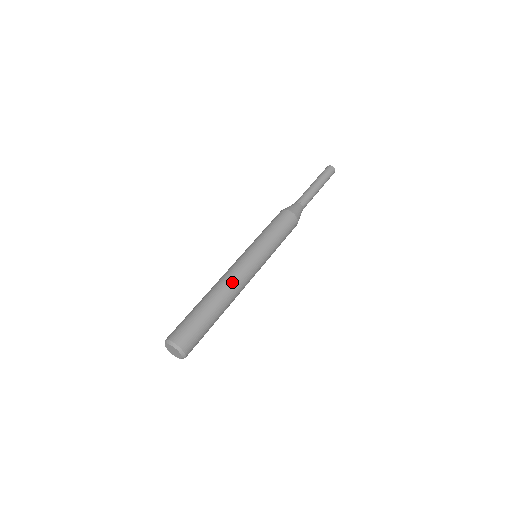
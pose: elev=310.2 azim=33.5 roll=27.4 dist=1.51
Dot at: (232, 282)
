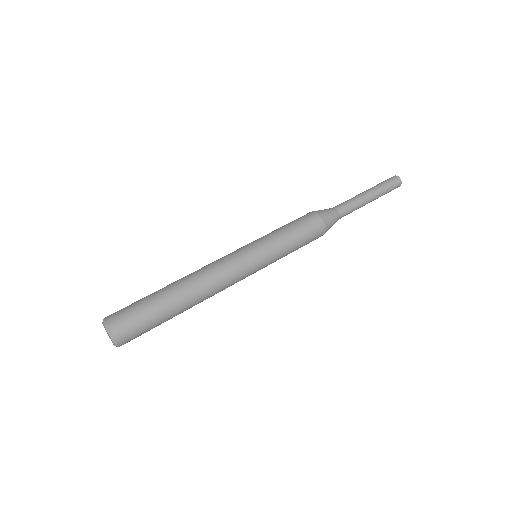
Dot at: (203, 270)
